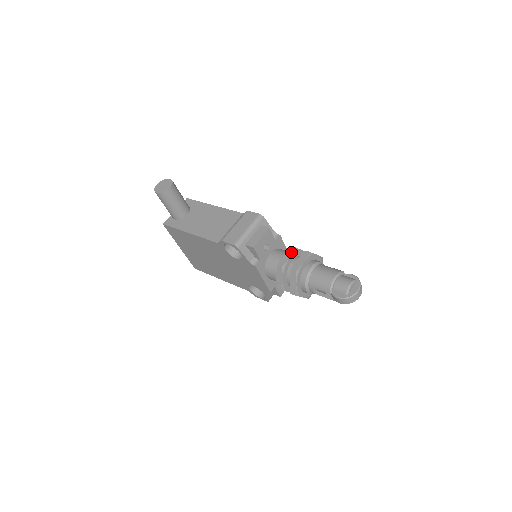
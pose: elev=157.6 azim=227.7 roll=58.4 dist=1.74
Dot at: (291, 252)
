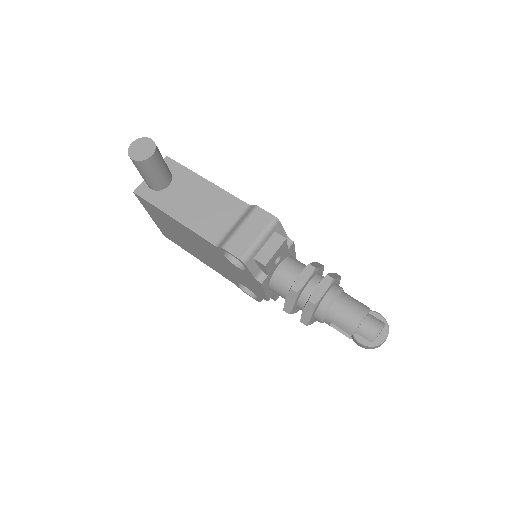
Dot at: (309, 273)
